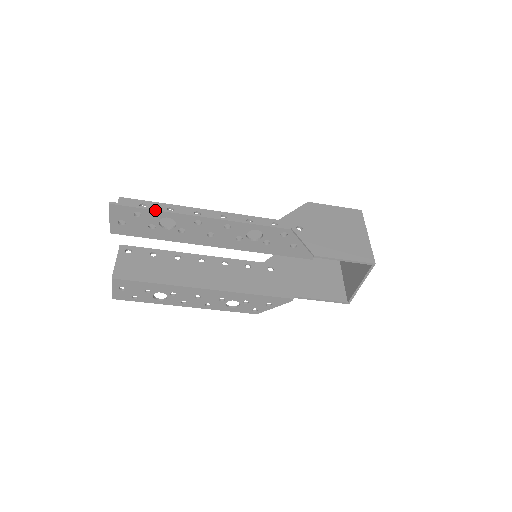
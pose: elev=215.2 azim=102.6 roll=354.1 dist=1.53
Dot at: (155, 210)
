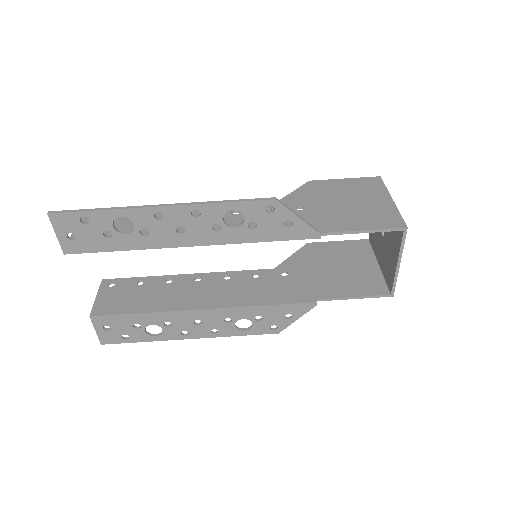
Dot at: (102, 210)
